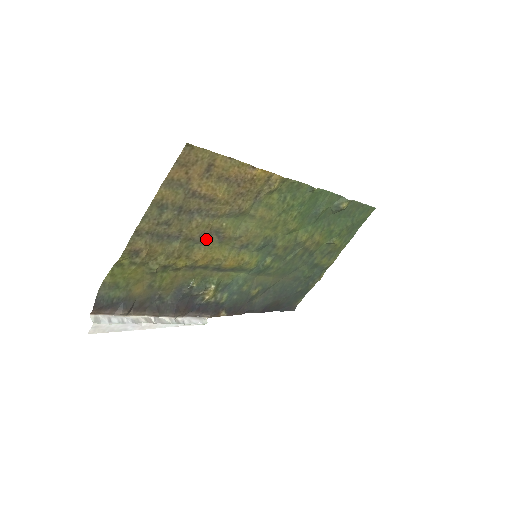
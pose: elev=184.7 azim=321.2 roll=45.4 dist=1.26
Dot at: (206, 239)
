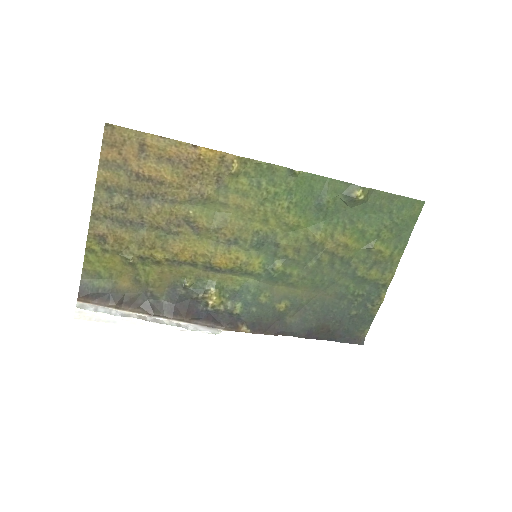
Dot at: (177, 229)
